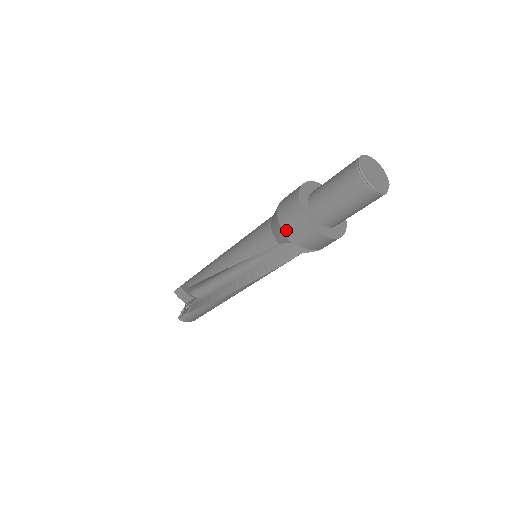
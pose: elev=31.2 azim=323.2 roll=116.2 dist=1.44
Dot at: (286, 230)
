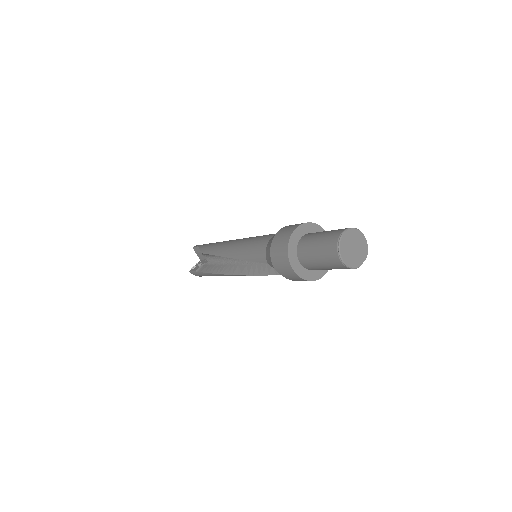
Dot at: (273, 258)
